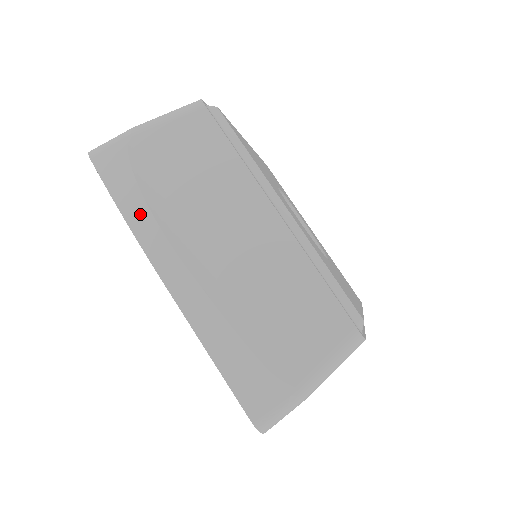
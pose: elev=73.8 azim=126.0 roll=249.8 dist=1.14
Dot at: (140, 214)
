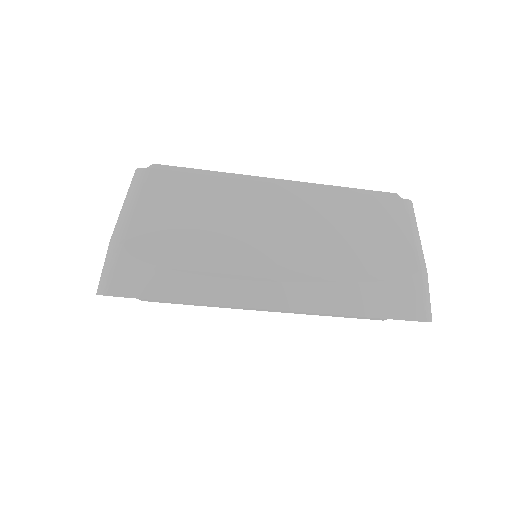
Dot at: (201, 287)
